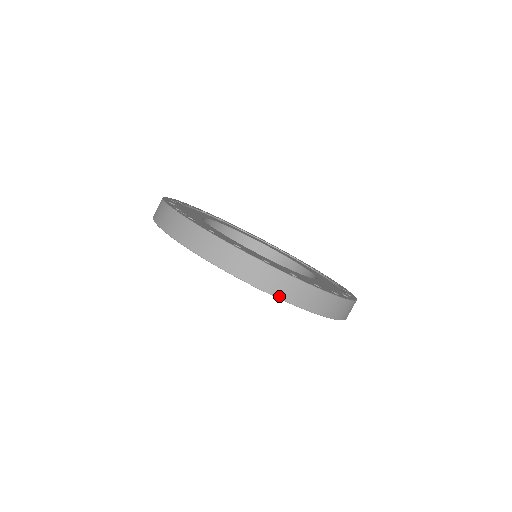
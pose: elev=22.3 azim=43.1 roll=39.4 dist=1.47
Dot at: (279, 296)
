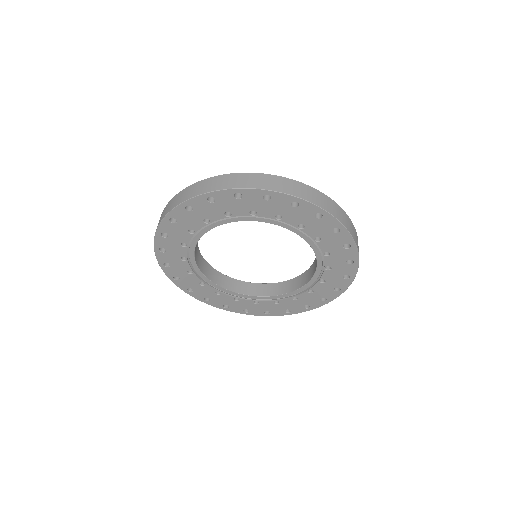
Dot at: (354, 238)
